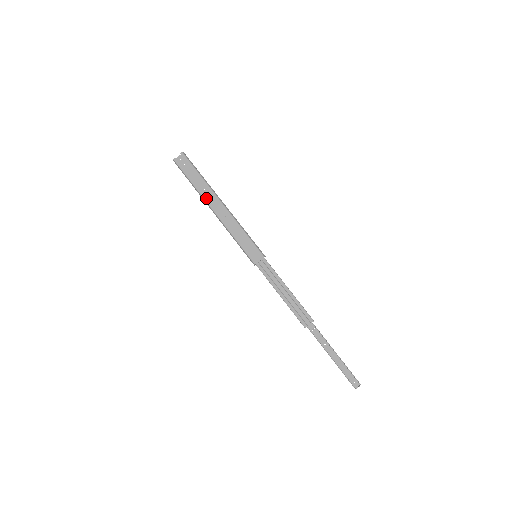
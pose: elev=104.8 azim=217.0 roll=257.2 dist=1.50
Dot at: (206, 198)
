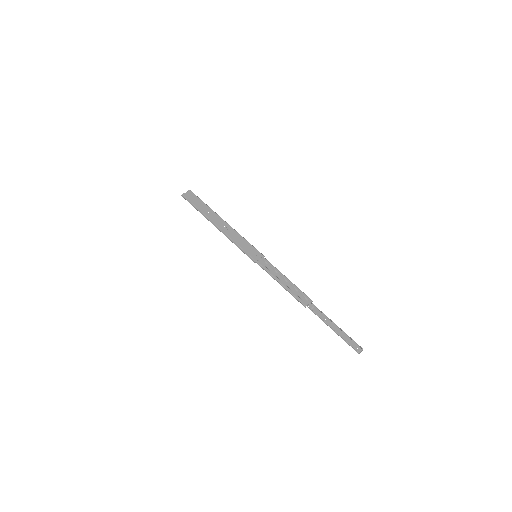
Dot at: (210, 218)
